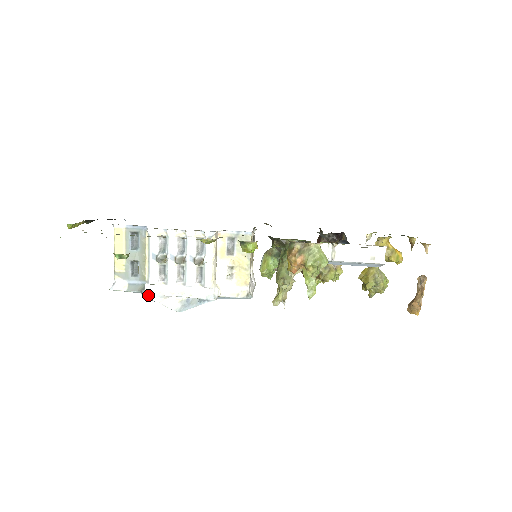
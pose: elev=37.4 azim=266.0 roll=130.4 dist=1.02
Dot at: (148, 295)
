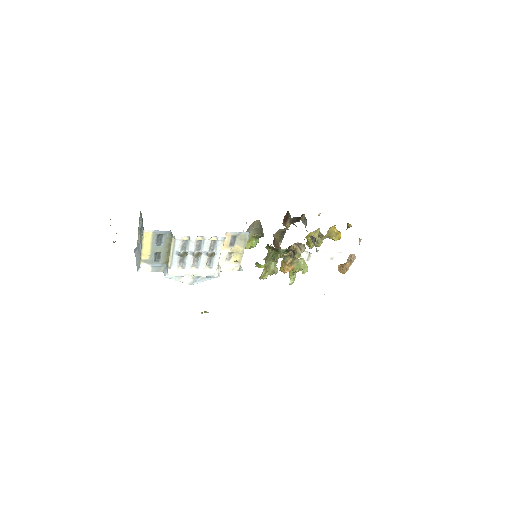
Dot at: (170, 277)
